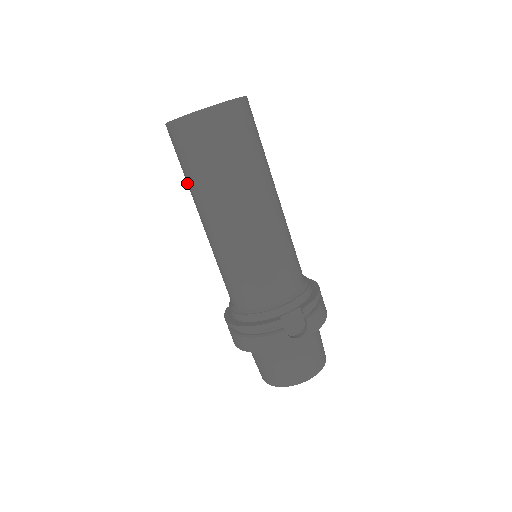
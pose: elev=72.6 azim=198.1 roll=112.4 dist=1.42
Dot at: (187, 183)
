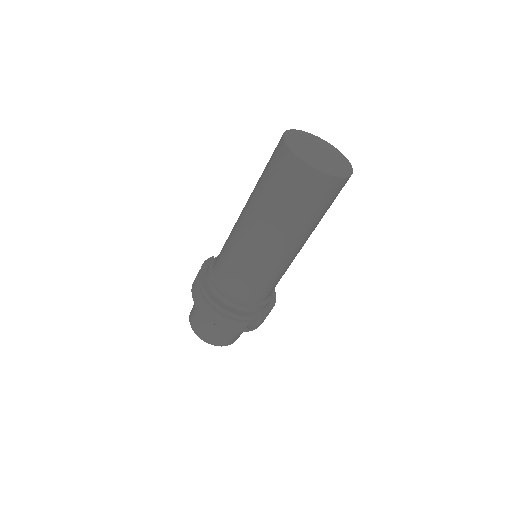
Dot at: (262, 194)
